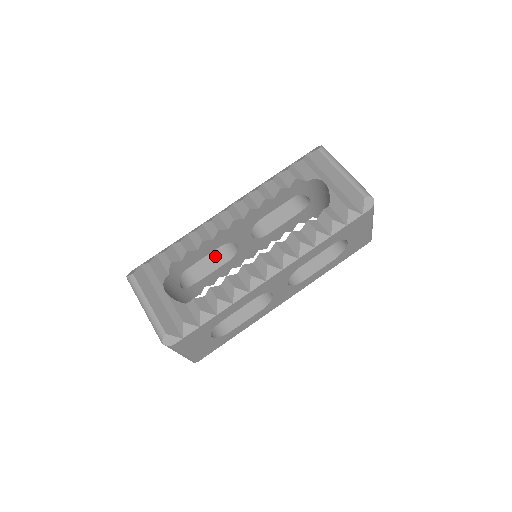
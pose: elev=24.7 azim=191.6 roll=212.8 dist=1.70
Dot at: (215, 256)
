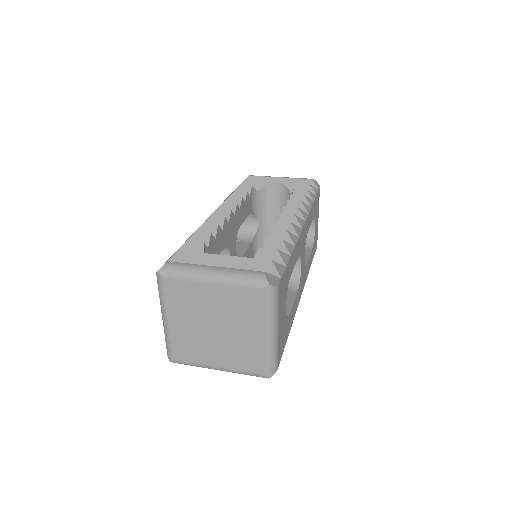
Dot at: occluded
